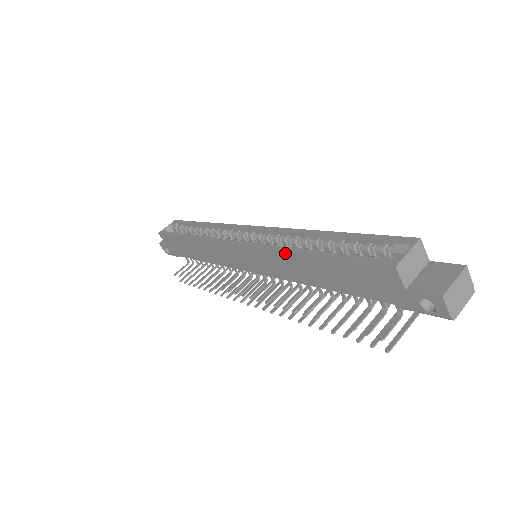
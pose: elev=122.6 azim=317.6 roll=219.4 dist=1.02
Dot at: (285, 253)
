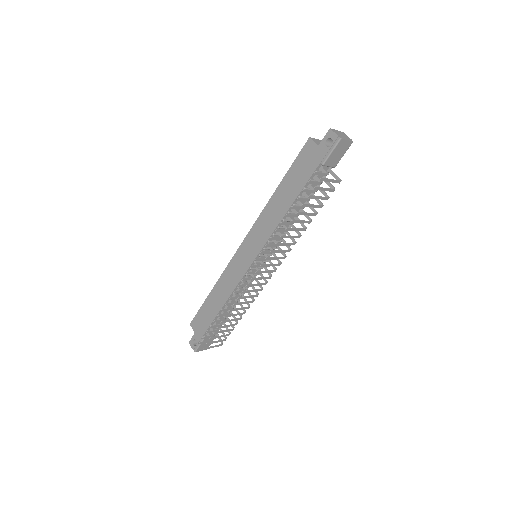
Dot at: (267, 205)
